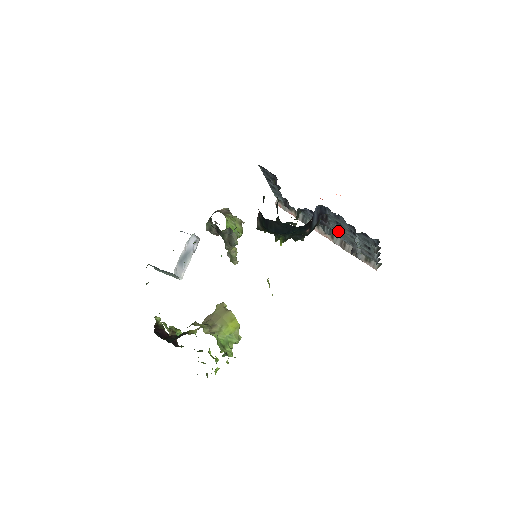
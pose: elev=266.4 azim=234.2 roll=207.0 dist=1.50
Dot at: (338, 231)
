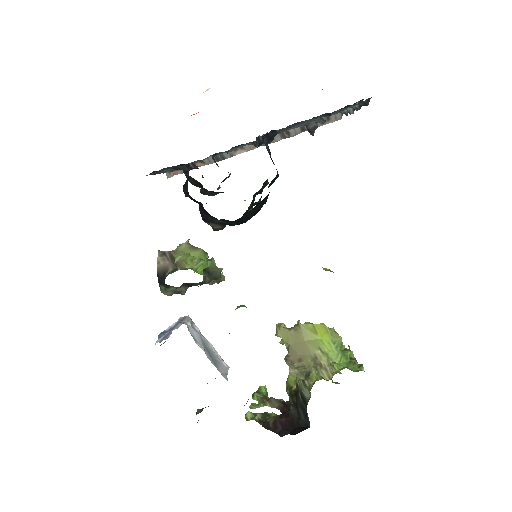
Dot at: occluded
